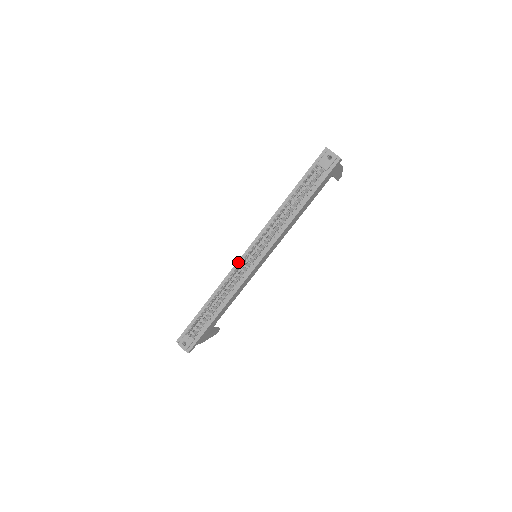
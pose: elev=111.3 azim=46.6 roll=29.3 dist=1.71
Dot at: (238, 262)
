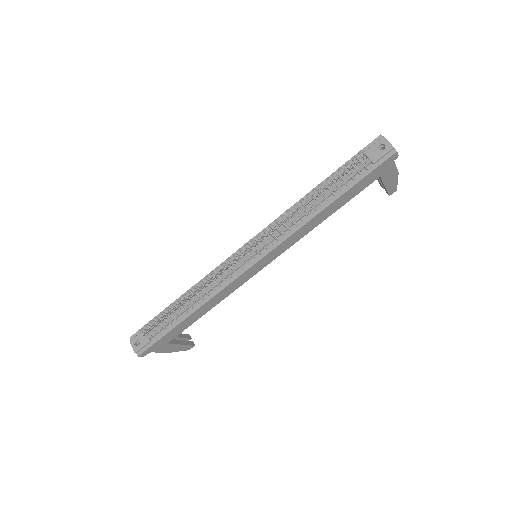
Dot at: (231, 257)
